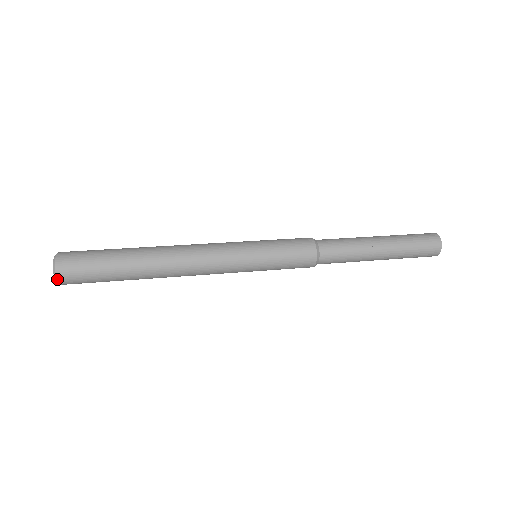
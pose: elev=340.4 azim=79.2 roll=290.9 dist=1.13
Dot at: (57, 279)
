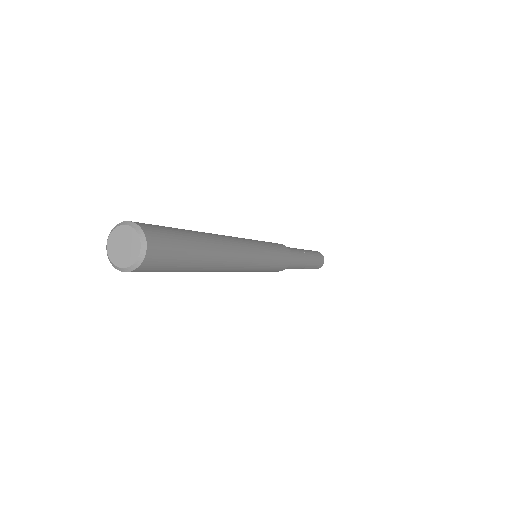
Dot at: (146, 244)
